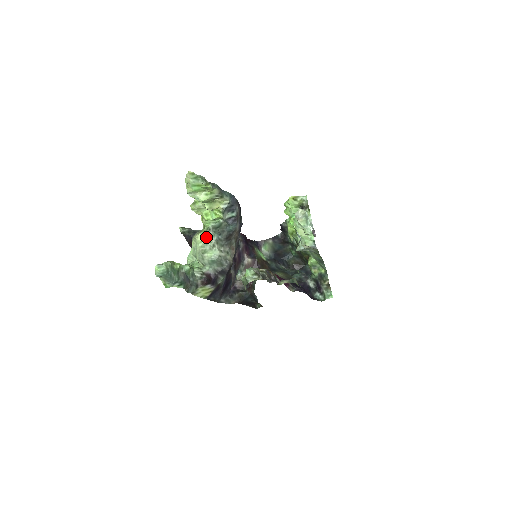
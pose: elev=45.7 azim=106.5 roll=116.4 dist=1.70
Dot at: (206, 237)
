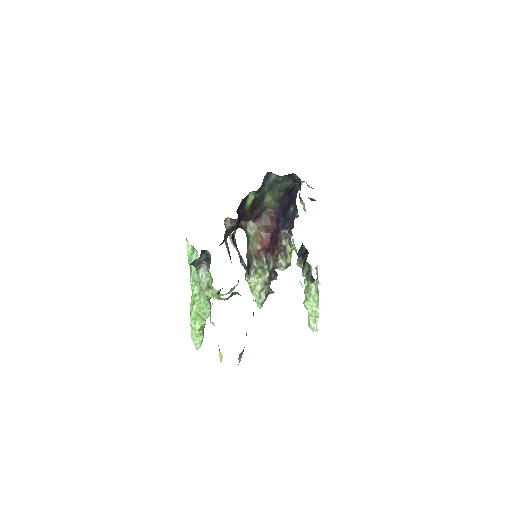
Dot at: (219, 299)
